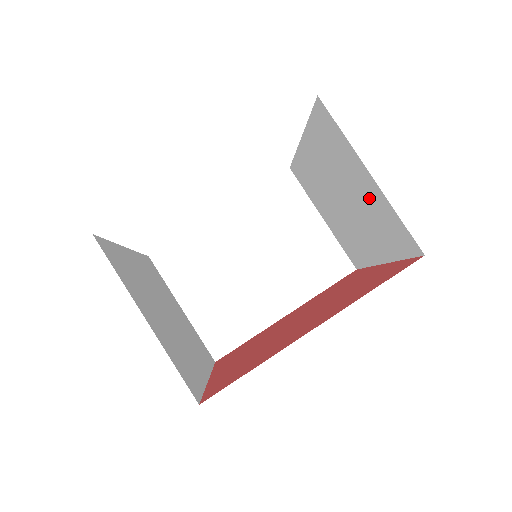
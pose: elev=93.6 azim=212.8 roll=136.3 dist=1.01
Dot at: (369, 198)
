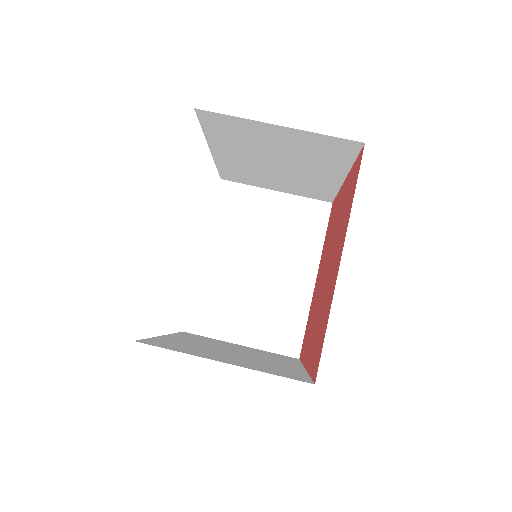
Dot at: (293, 143)
